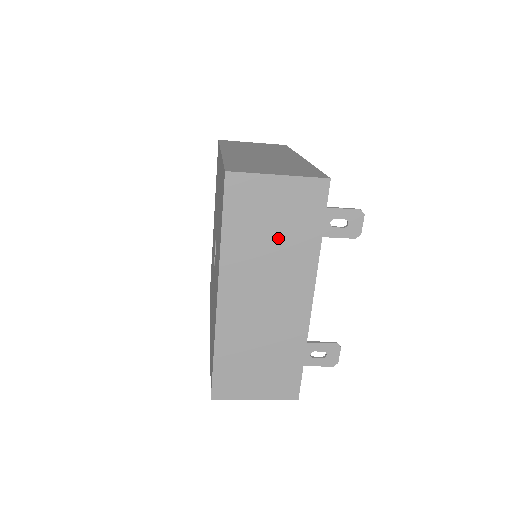
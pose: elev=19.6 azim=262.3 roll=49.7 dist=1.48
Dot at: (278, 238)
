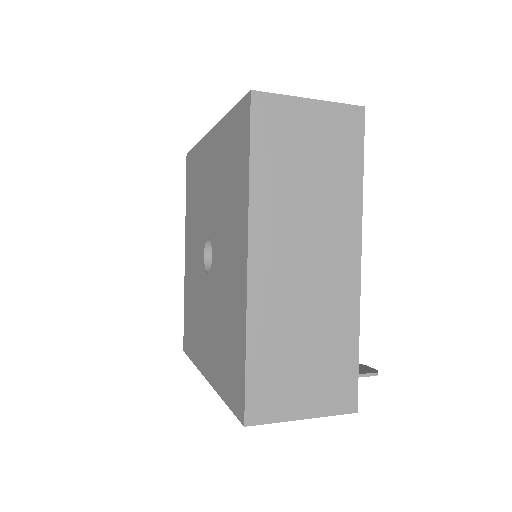
Dot at: occluded
